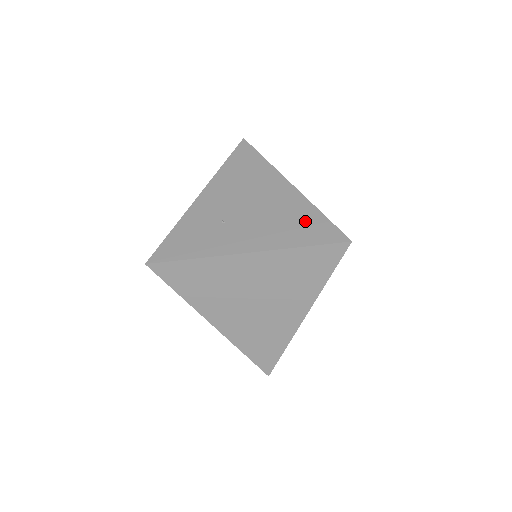
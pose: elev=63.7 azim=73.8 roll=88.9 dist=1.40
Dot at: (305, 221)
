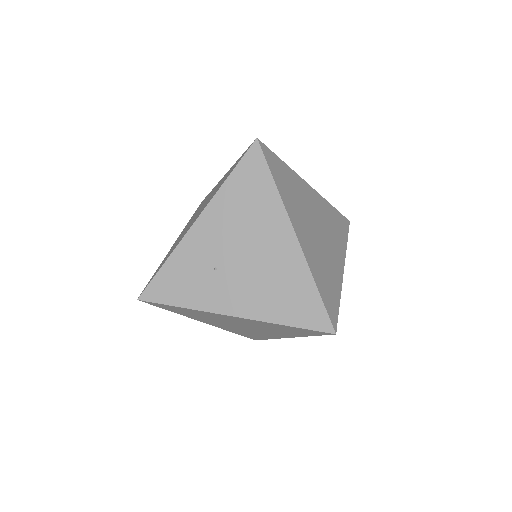
Dot at: (297, 294)
